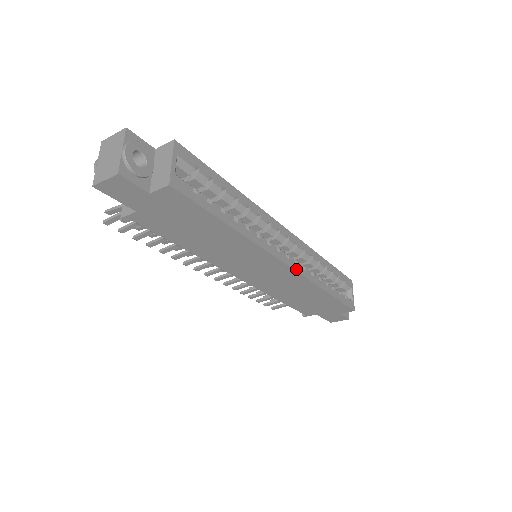
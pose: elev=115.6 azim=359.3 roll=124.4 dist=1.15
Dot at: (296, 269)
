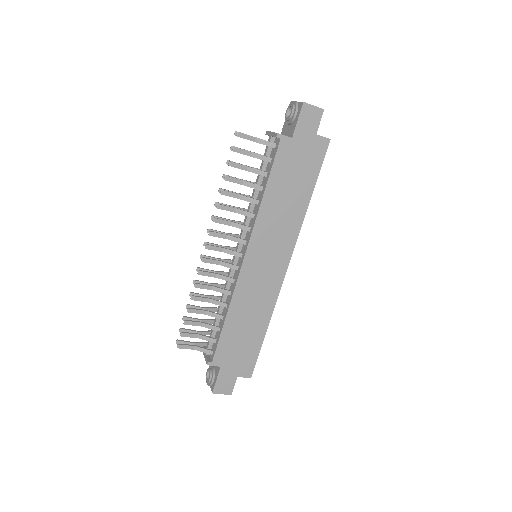
Dot at: (283, 278)
